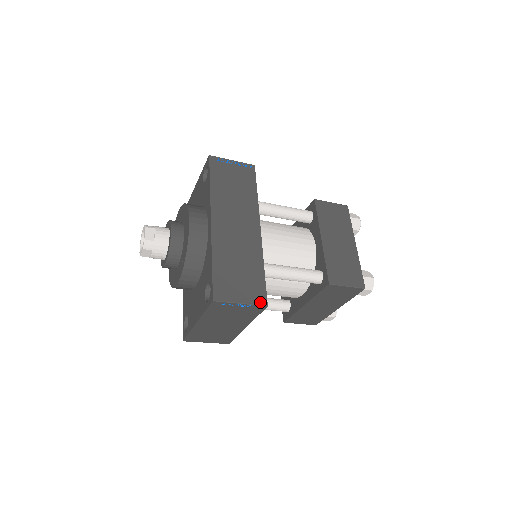
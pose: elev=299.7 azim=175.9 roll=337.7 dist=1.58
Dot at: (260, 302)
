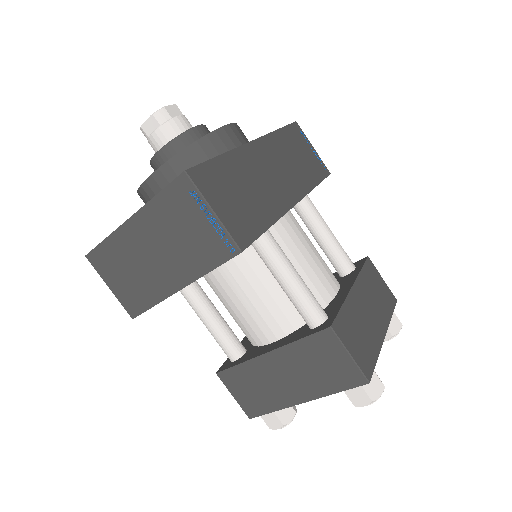
Dot at: (237, 238)
